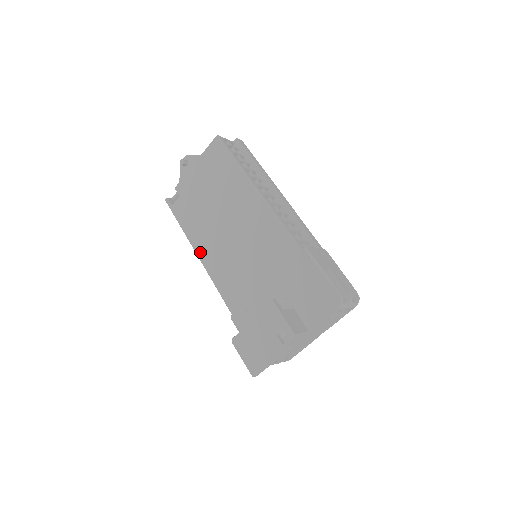
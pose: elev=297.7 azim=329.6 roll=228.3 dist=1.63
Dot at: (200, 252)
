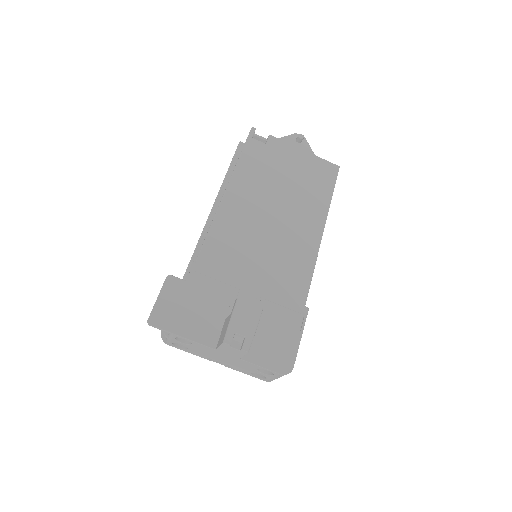
Dot at: (231, 192)
